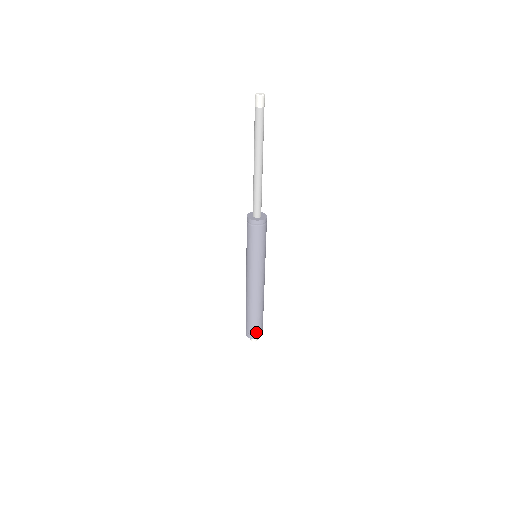
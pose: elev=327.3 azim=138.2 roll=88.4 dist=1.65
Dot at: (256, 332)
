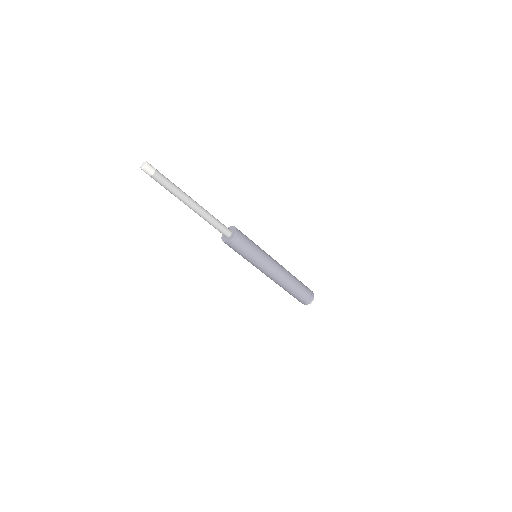
Dot at: (306, 299)
